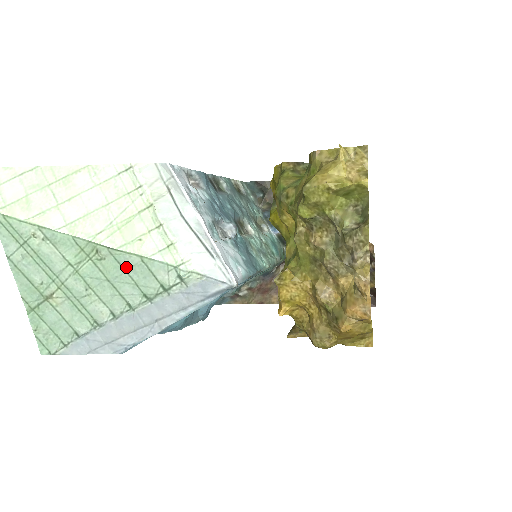
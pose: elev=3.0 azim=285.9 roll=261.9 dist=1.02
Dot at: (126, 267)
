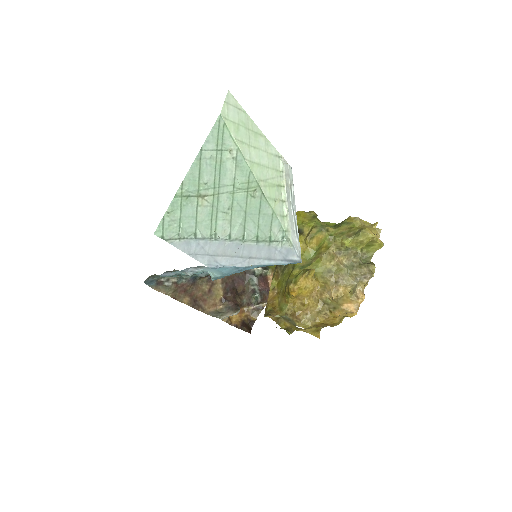
Dot at: (261, 212)
